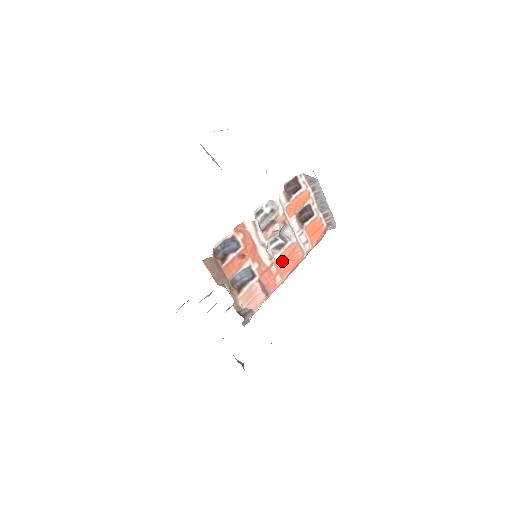
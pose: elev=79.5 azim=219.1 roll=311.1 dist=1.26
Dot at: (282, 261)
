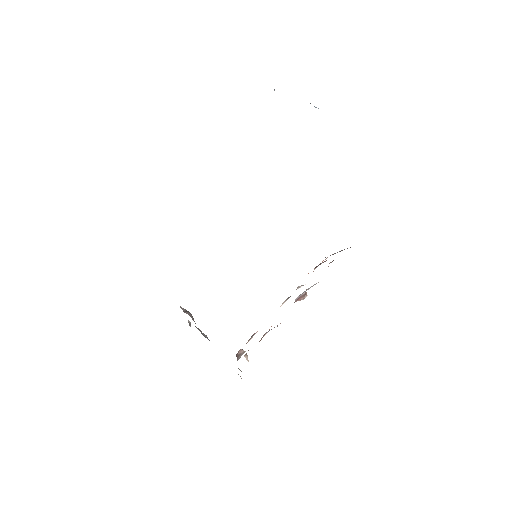
Dot at: occluded
